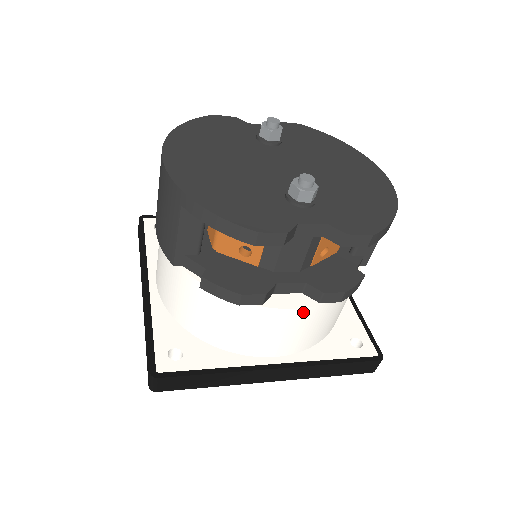
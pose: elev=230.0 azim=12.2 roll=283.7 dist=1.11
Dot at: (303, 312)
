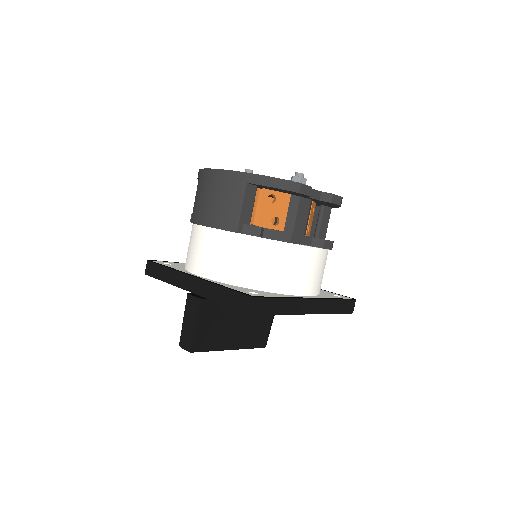
Dot at: (318, 252)
